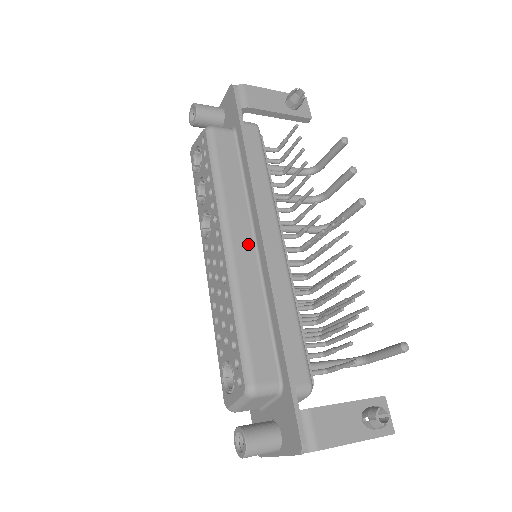
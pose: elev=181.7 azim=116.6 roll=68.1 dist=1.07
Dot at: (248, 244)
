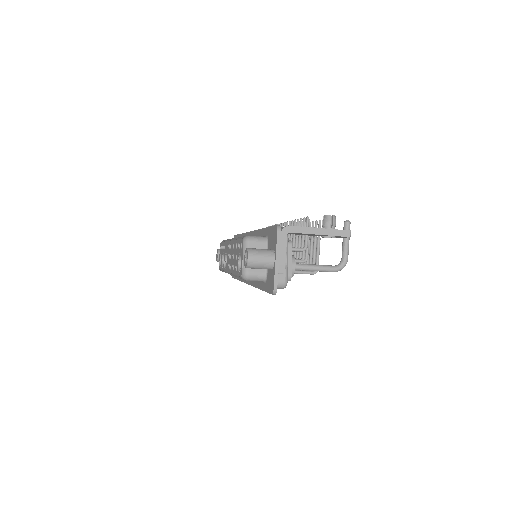
Dot at: occluded
